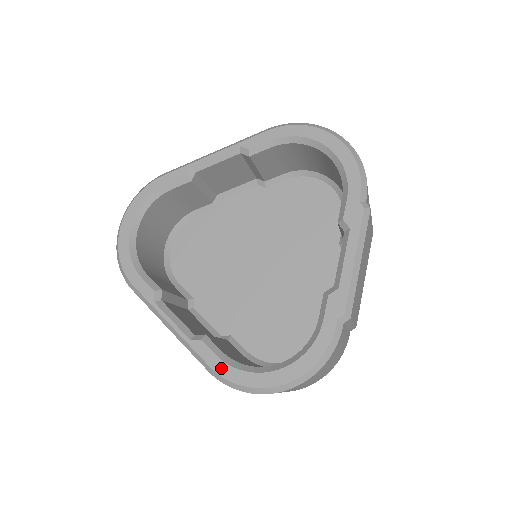
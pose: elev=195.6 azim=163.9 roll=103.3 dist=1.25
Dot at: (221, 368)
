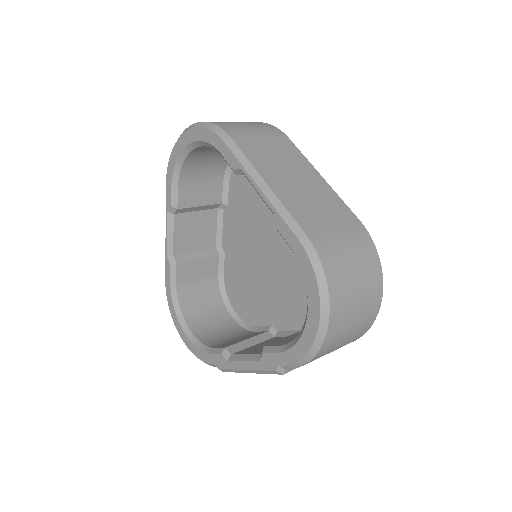
Dot at: (168, 288)
